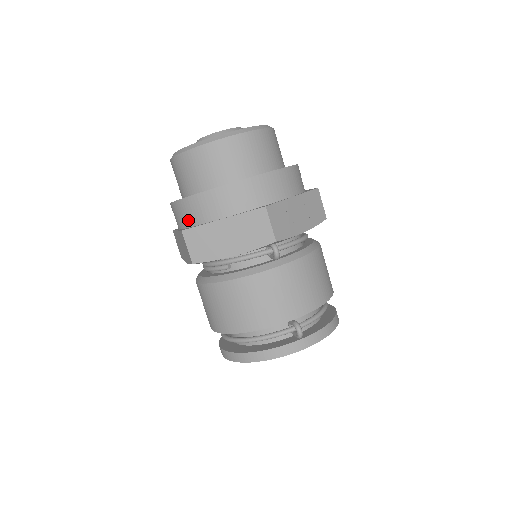
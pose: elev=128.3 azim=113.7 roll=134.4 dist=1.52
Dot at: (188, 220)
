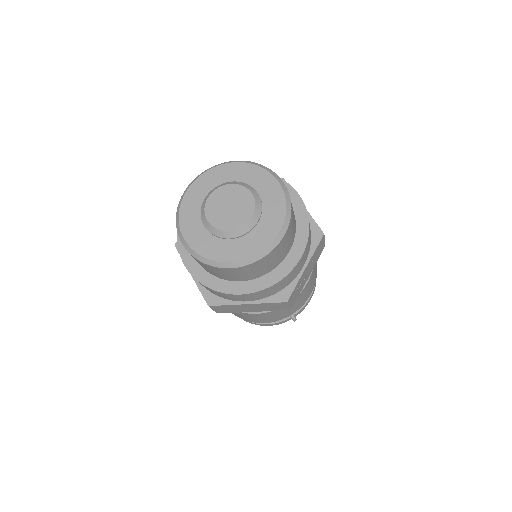
Dot at: (210, 291)
